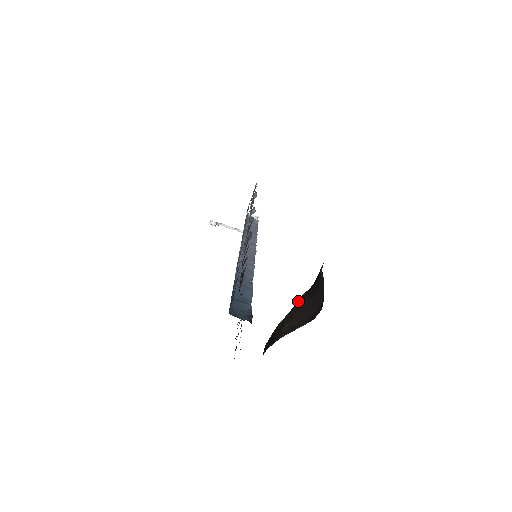
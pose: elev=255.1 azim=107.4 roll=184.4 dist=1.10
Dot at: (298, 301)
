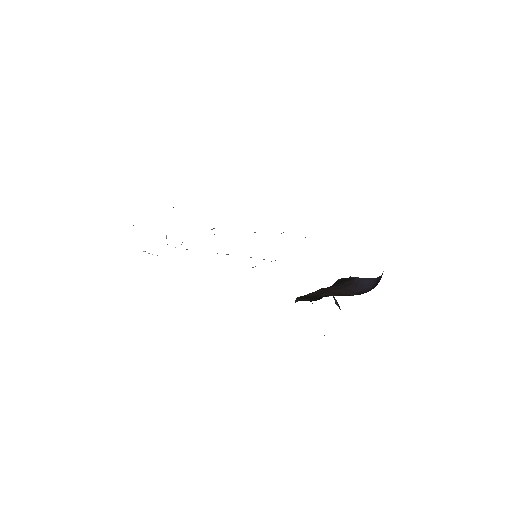
Dot at: (319, 289)
